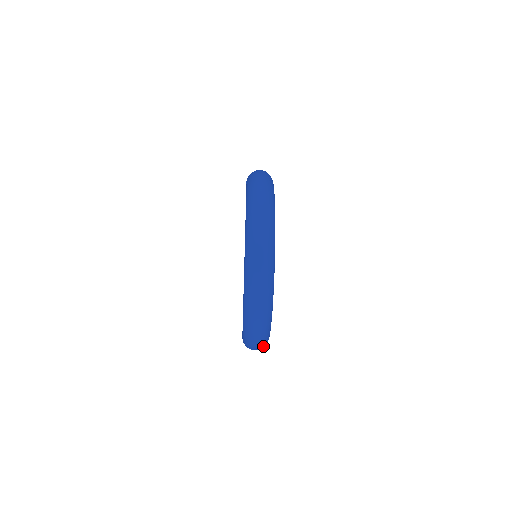
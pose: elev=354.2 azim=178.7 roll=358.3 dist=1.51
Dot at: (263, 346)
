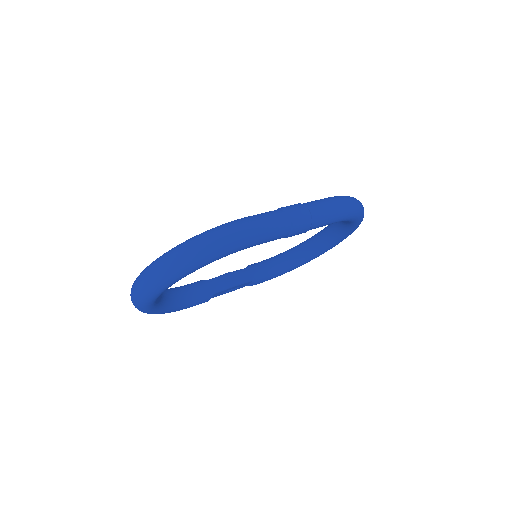
Dot at: occluded
